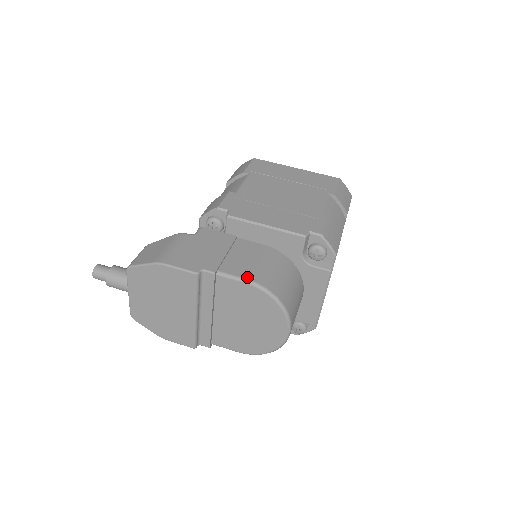
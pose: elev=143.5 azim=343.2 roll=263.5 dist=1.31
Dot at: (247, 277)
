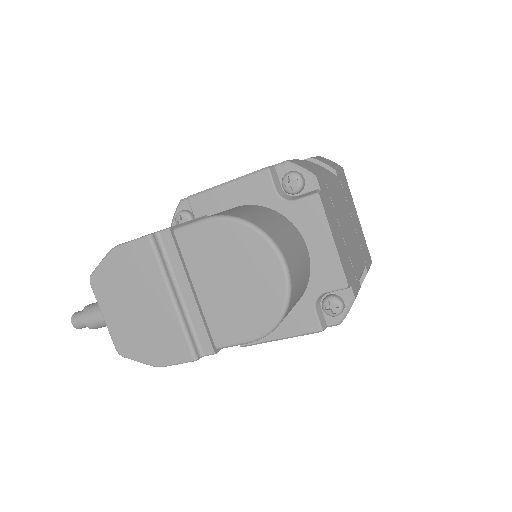
Dot at: (206, 217)
